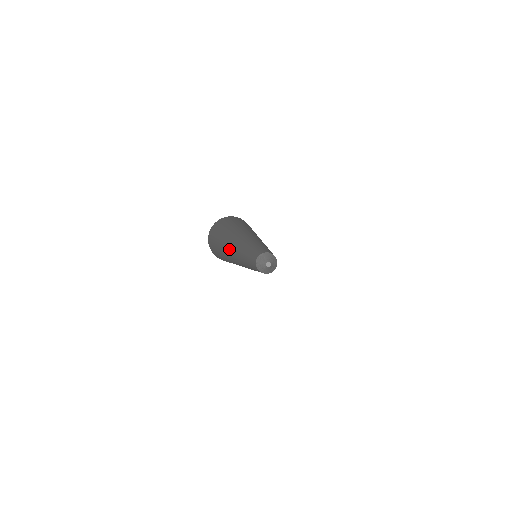
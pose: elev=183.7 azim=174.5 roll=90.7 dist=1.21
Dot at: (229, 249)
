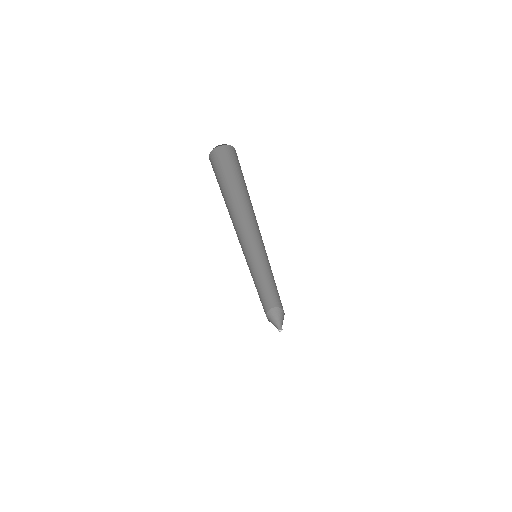
Dot at: occluded
